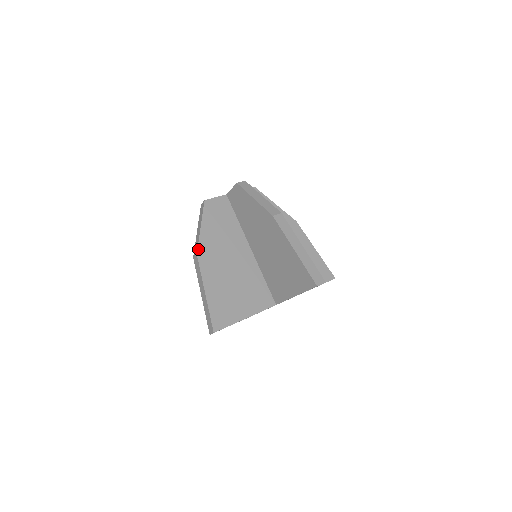
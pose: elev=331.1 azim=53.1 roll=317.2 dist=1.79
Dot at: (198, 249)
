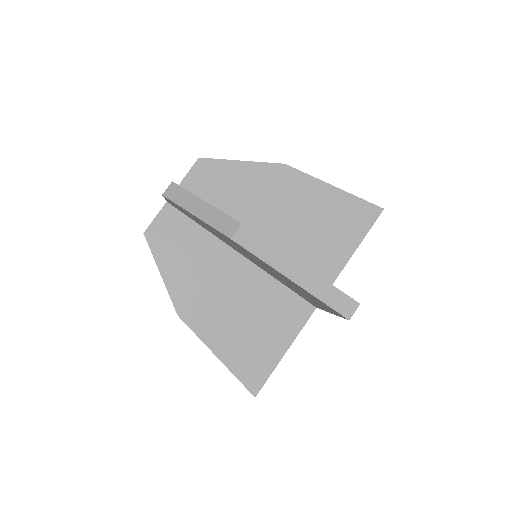
Dot at: (175, 307)
